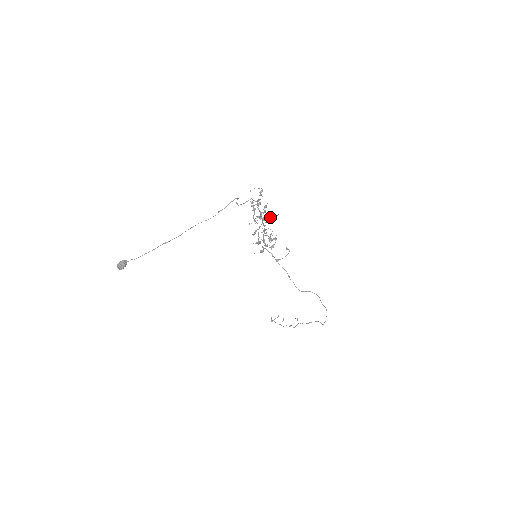
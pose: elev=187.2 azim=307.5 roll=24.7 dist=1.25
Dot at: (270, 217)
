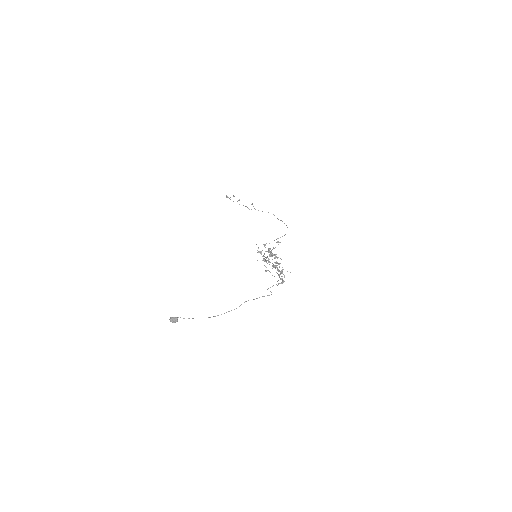
Dot at: occluded
